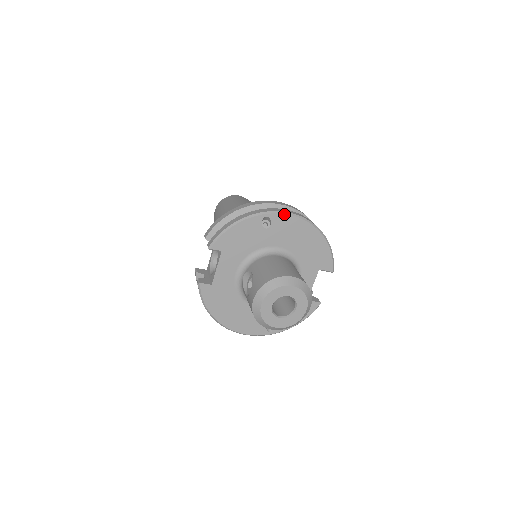
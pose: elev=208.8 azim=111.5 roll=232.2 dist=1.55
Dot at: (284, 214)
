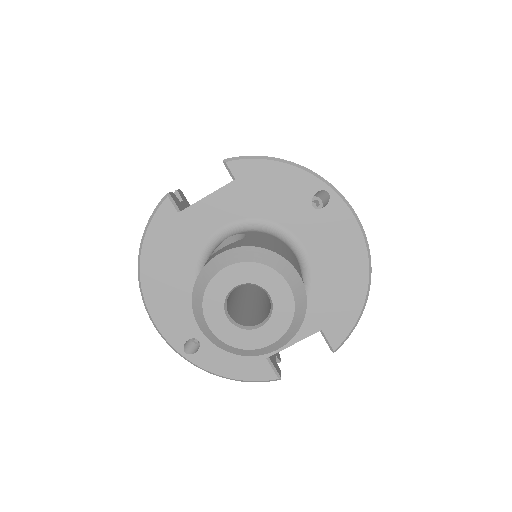
Dot at: (351, 211)
